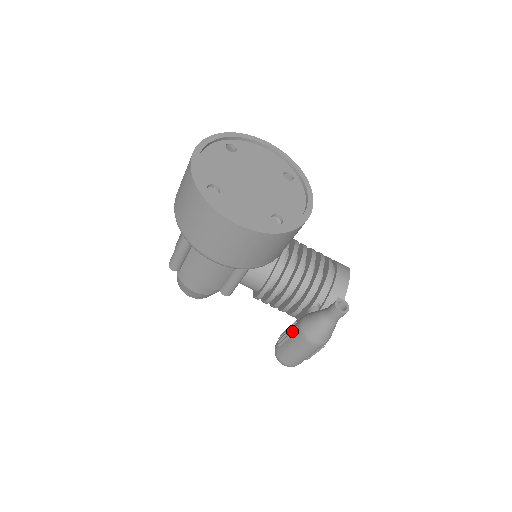
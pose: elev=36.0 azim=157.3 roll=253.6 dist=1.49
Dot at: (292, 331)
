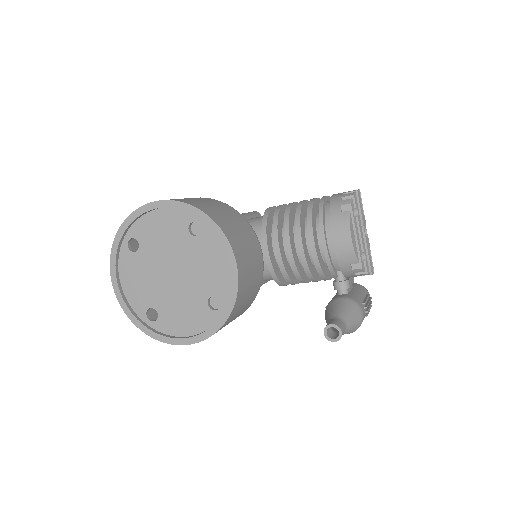
Dot at: occluded
